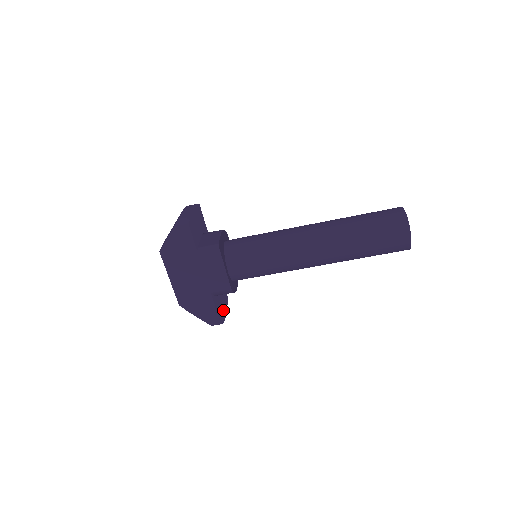
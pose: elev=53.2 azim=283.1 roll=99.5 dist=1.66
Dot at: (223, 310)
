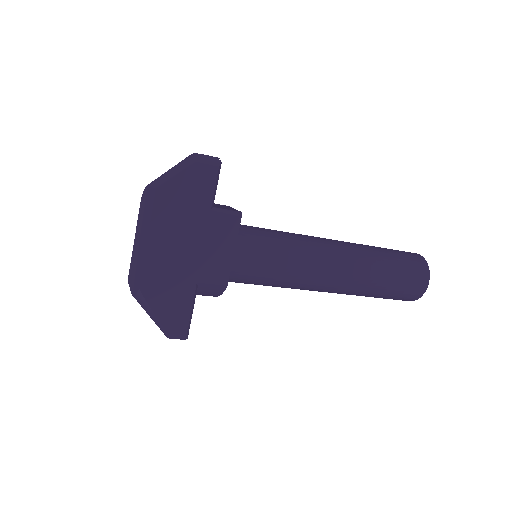
Dot at: occluded
